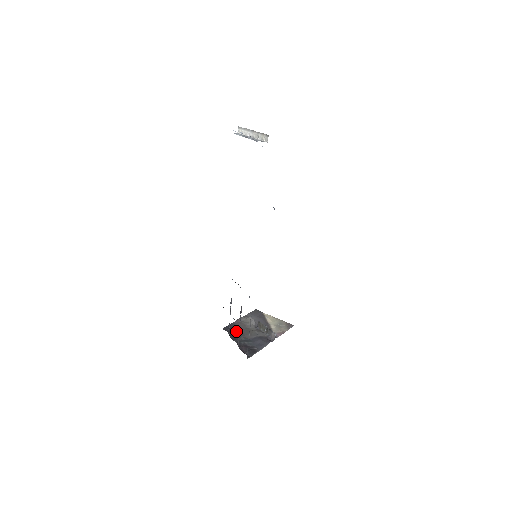
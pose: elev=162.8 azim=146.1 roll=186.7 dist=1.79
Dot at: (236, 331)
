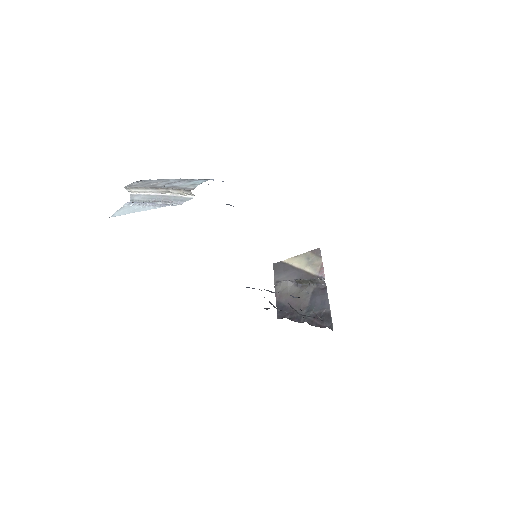
Dot at: (289, 309)
